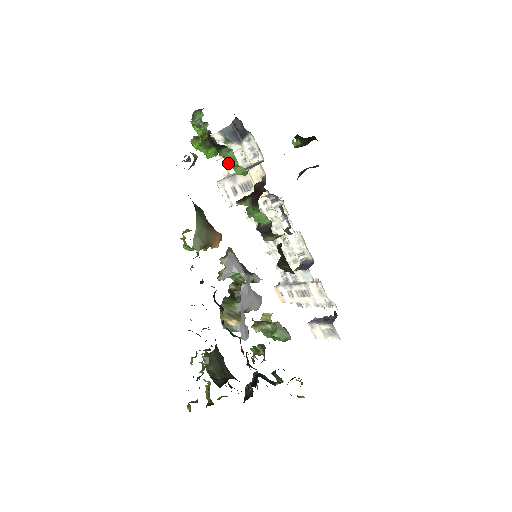
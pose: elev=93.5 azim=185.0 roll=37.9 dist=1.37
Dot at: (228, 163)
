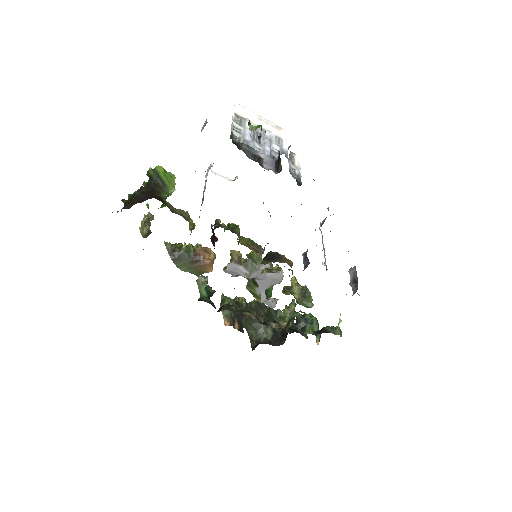
Dot at: occluded
